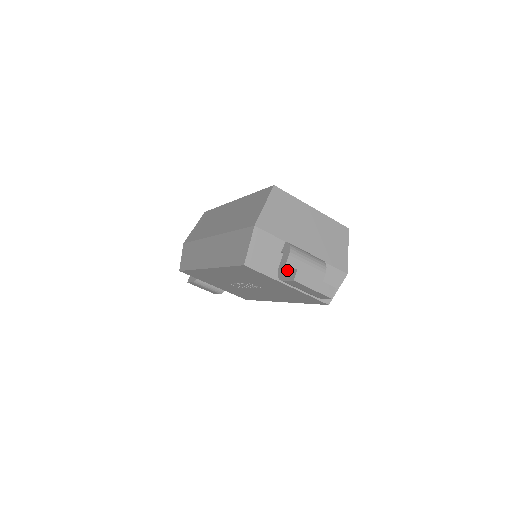
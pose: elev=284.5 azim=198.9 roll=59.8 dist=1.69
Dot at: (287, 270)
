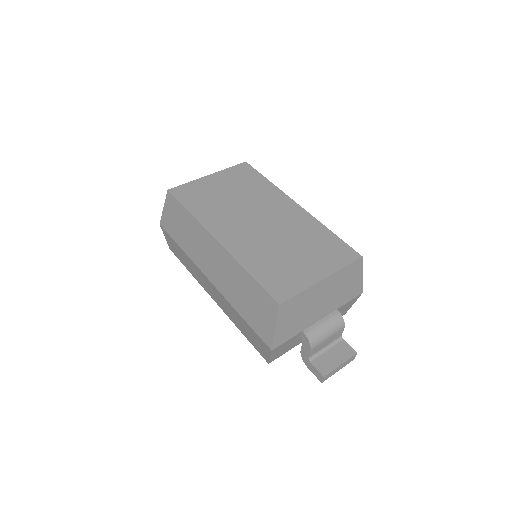
Dot at: (312, 365)
